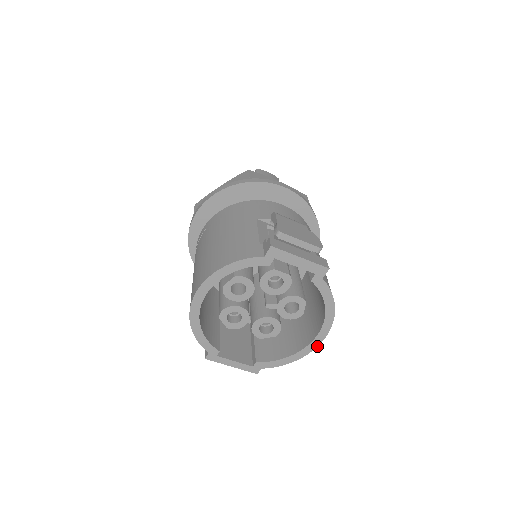
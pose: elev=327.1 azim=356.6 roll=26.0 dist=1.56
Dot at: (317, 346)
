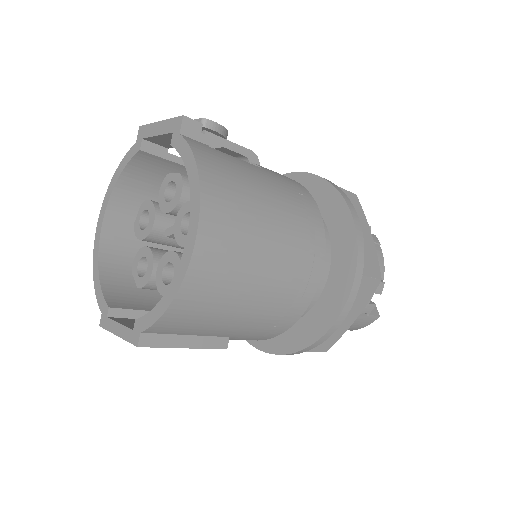
Dot at: (190, 258)
